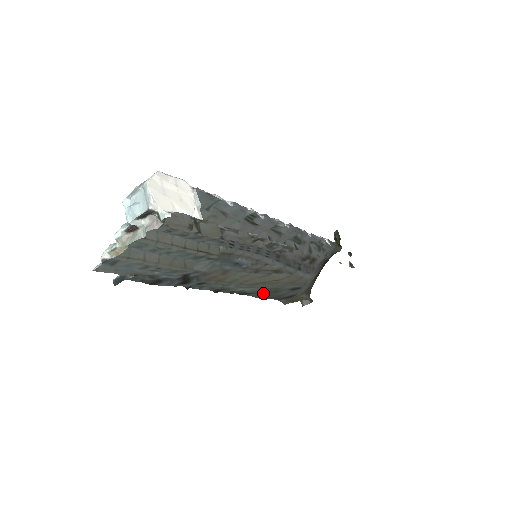
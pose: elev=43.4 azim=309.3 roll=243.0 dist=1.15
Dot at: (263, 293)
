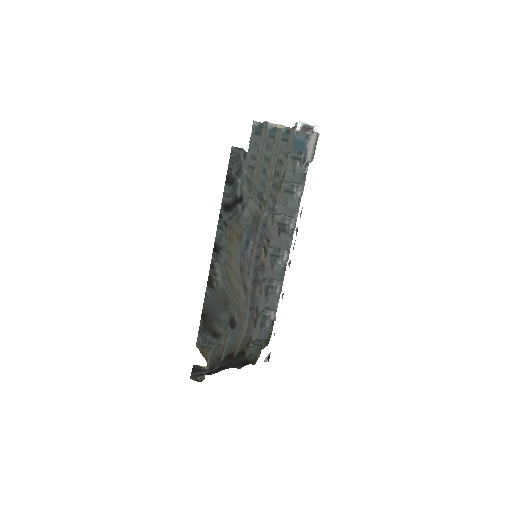
Dot at: (218, 297)
